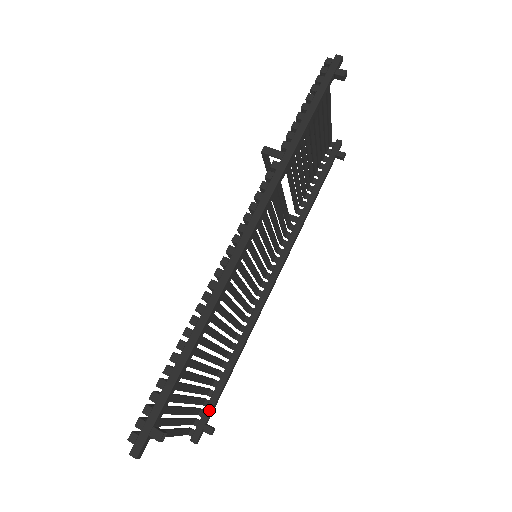
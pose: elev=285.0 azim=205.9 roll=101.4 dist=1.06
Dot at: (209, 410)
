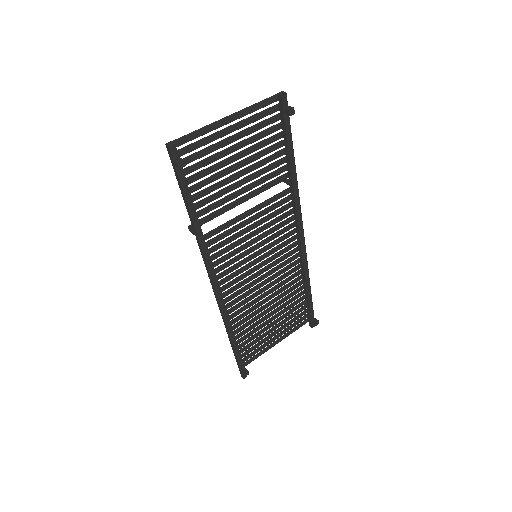
Dot at: (309, 313)
